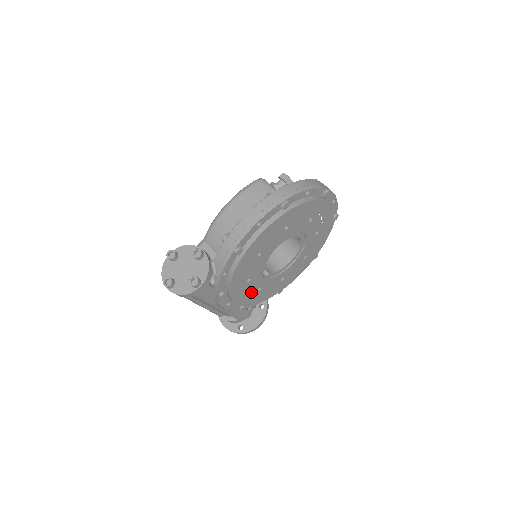
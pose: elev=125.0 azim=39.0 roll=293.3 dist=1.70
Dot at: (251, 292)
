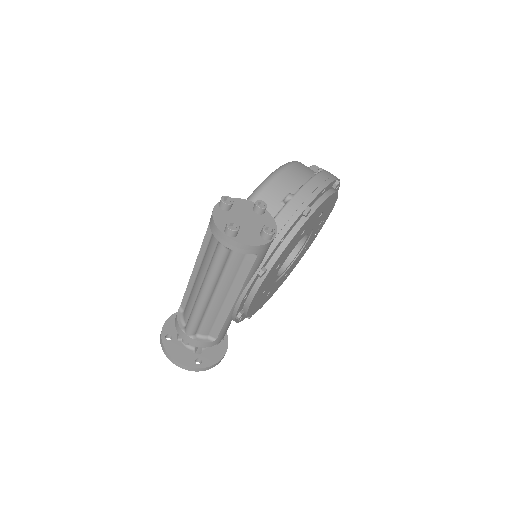
Dot at: (262, 290)
